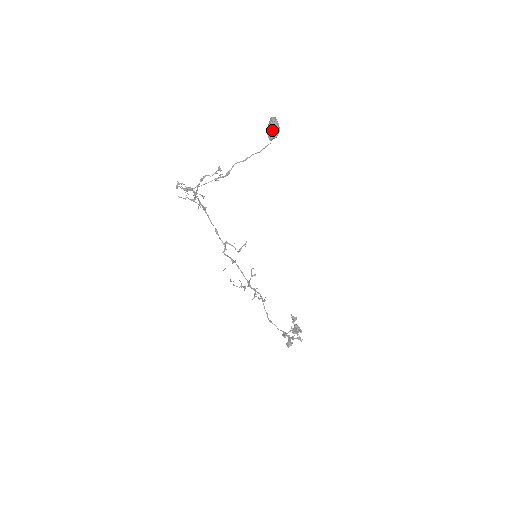
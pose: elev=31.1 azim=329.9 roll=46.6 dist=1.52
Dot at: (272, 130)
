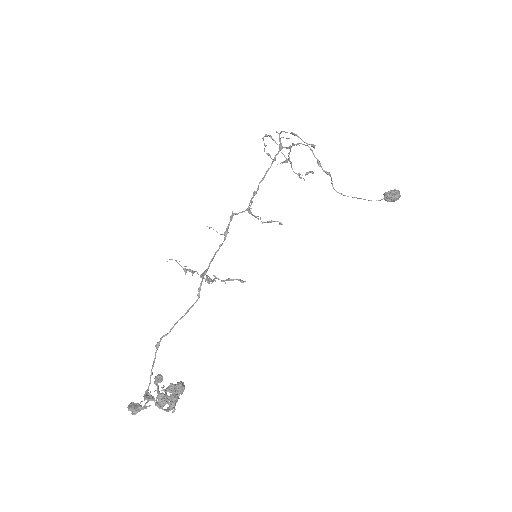
Dot at: (395, 192)
